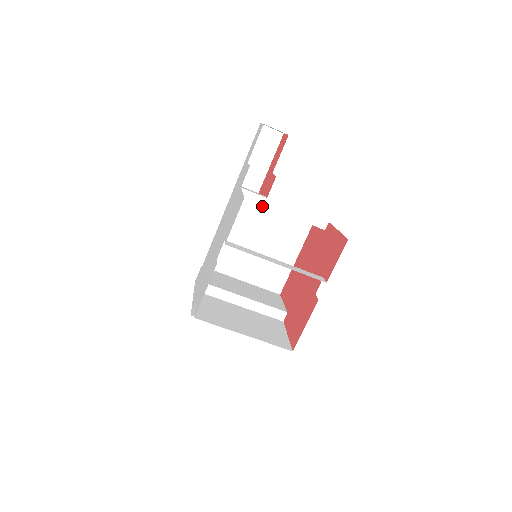
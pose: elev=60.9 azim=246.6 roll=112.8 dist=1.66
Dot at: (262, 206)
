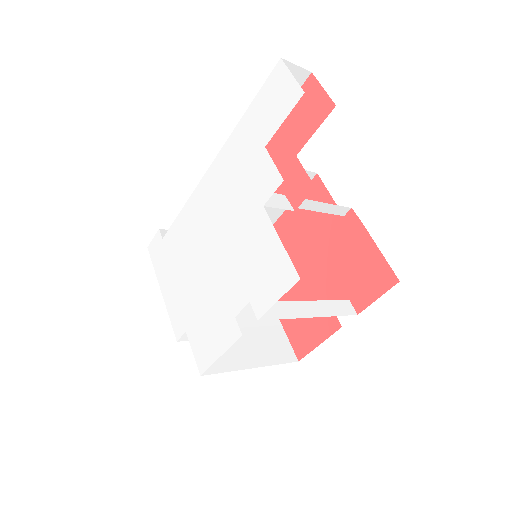
Dot at: occluded
